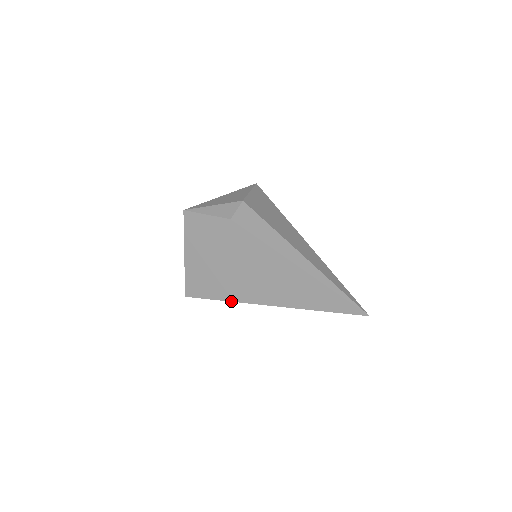
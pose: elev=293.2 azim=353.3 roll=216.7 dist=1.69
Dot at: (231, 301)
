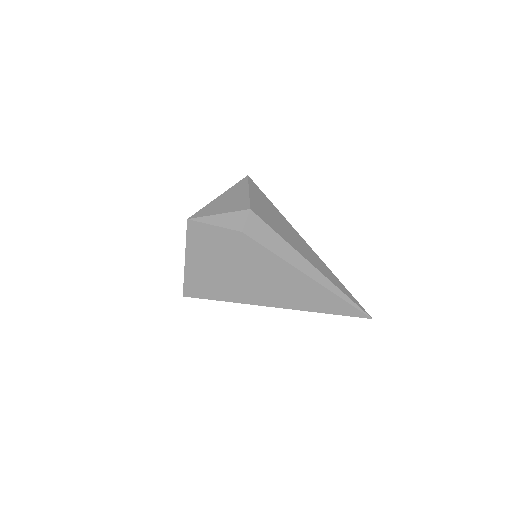
Dot at: (235, 302)
